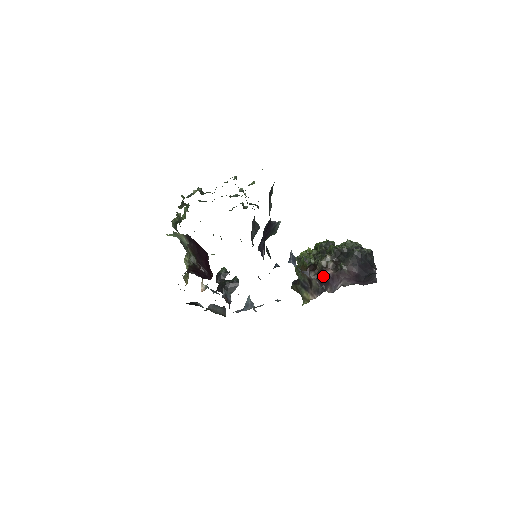
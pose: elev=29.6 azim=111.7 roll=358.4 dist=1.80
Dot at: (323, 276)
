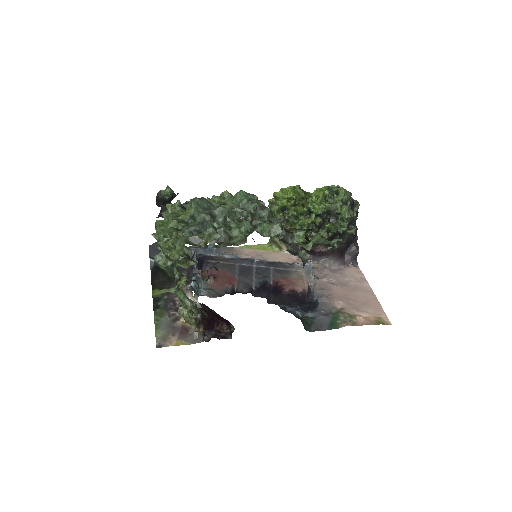
Dot at: (312, 250)
